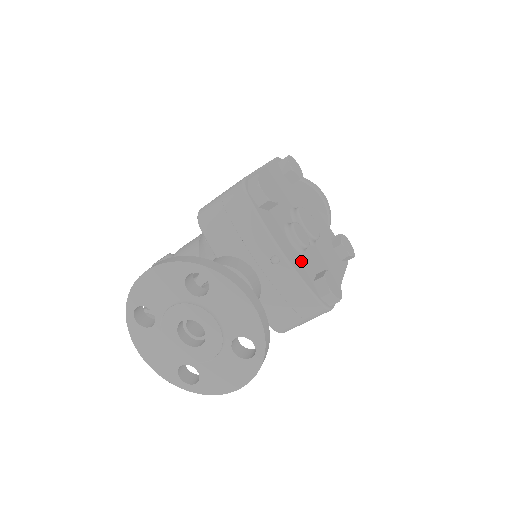
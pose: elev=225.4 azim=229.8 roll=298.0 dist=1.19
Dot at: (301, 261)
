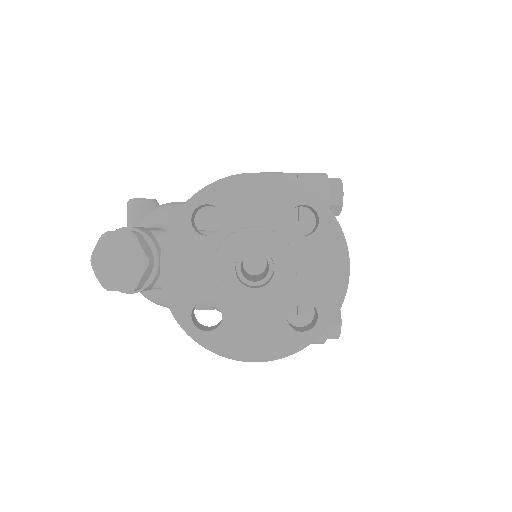
Dot at: occluded
